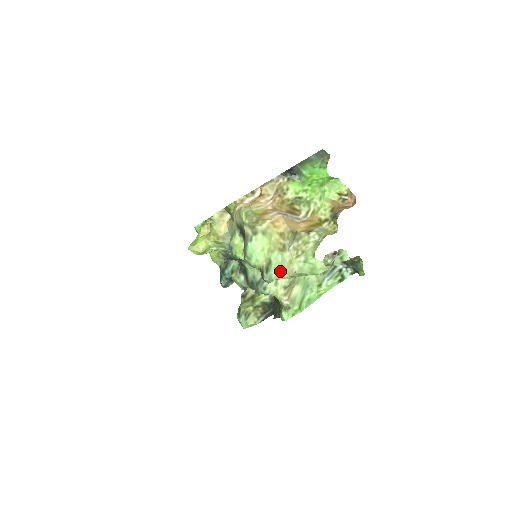
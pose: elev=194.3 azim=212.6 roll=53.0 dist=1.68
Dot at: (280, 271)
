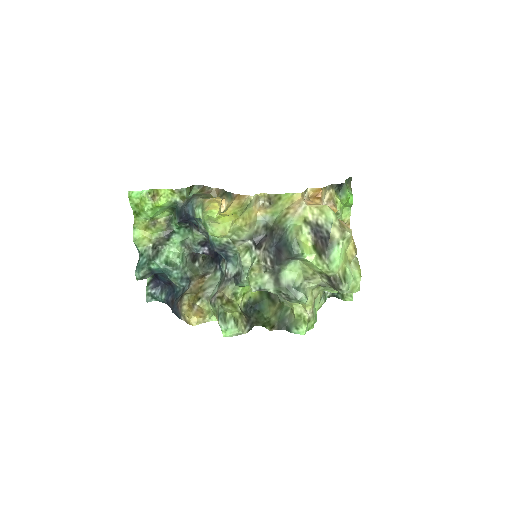
Dot at: occluded
